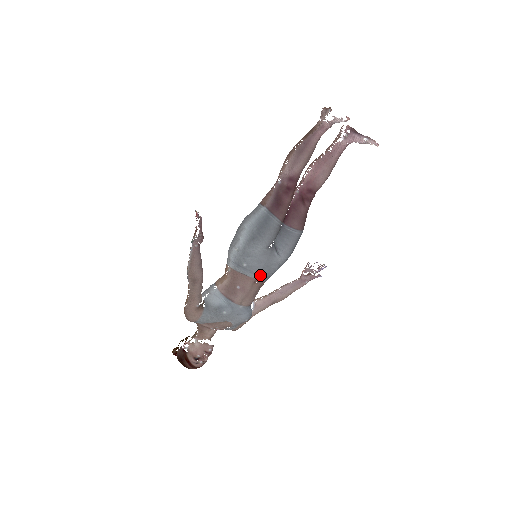
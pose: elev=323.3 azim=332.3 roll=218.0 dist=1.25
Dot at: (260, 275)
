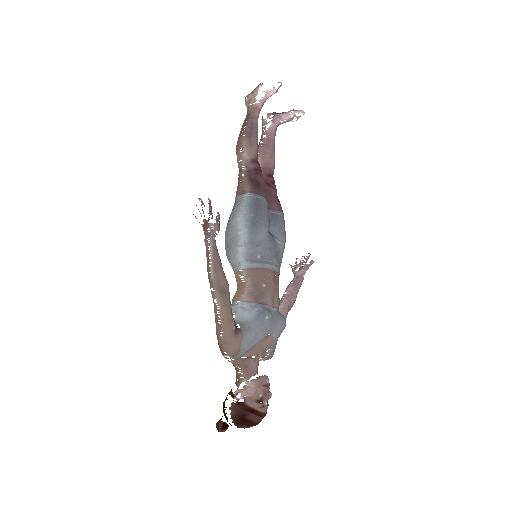
Dot at: (276, 265)
